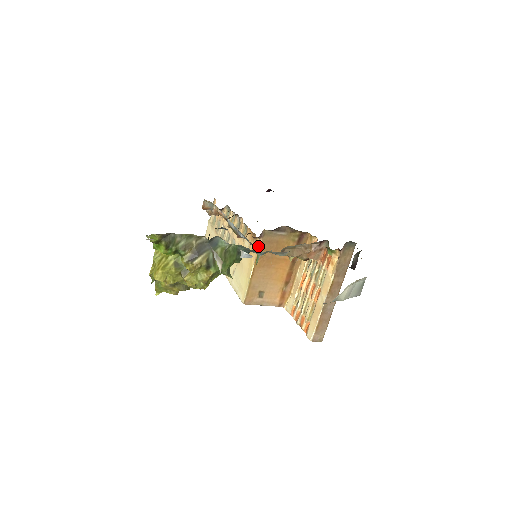
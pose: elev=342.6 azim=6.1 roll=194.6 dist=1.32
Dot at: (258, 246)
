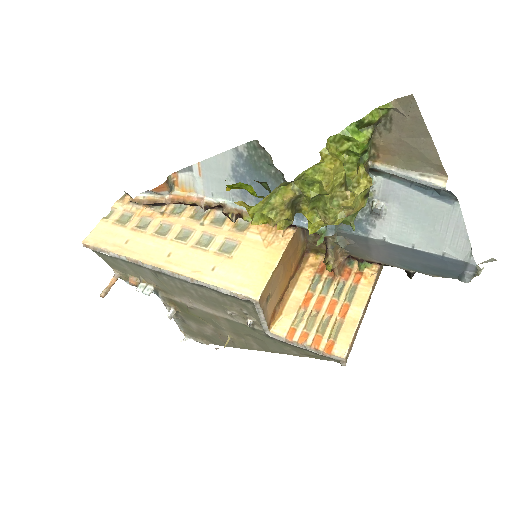
Dot at: (291, 236)
